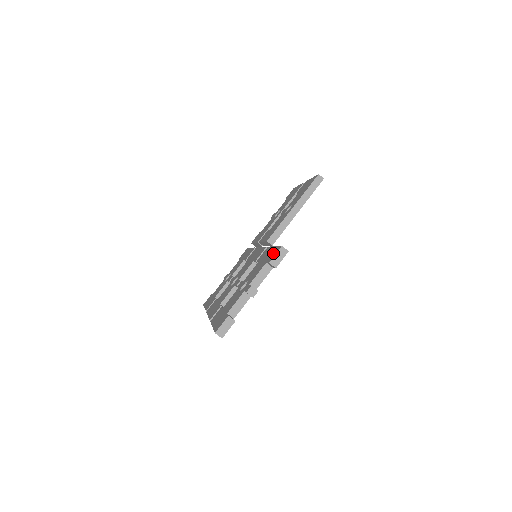
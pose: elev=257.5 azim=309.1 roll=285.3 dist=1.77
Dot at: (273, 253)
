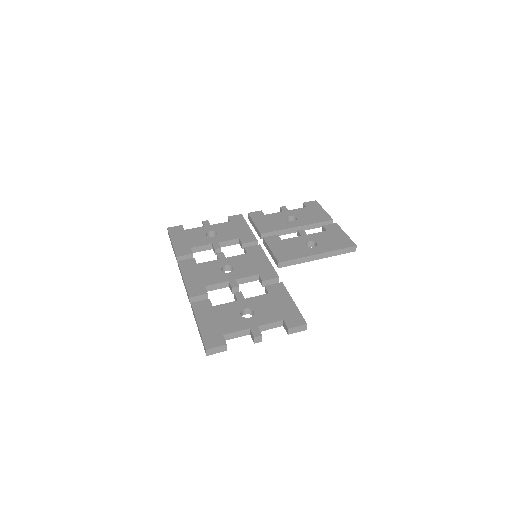
Dot at: (294, 318)
